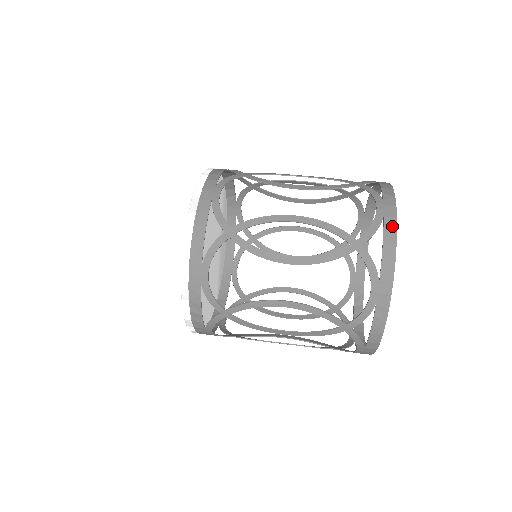
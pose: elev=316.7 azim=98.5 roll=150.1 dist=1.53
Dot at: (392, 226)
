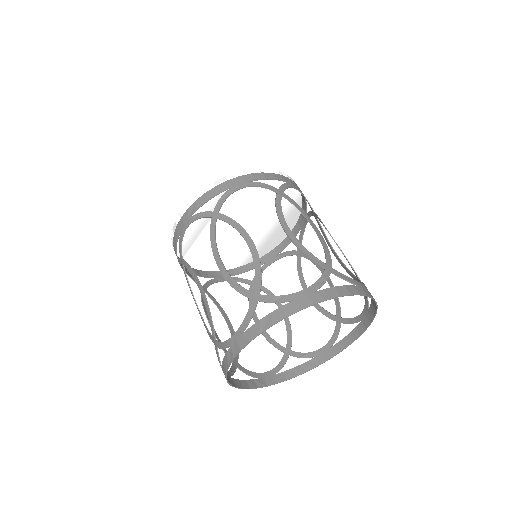
Dot at: (288, 311)
